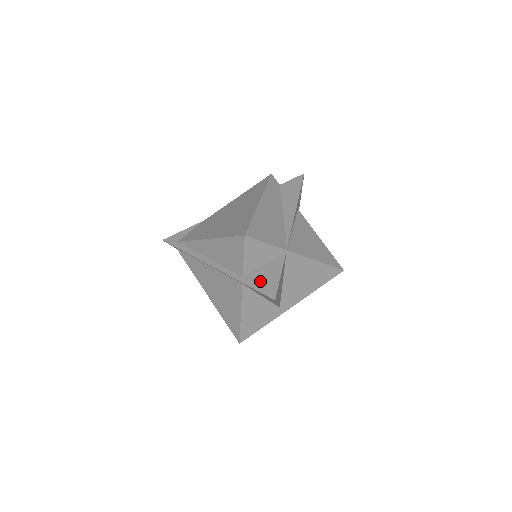
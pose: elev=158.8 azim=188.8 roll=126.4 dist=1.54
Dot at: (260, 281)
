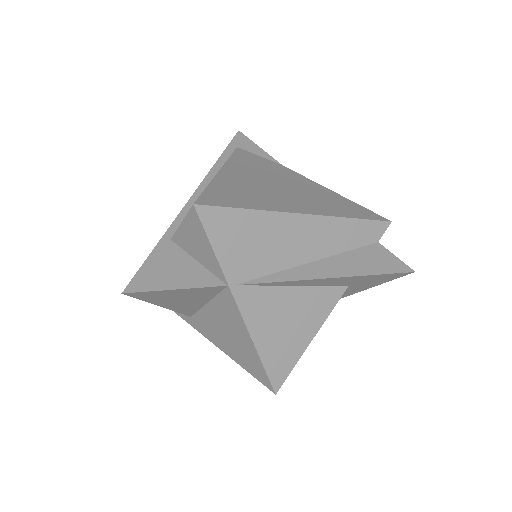
Dot at: (162, 264)
